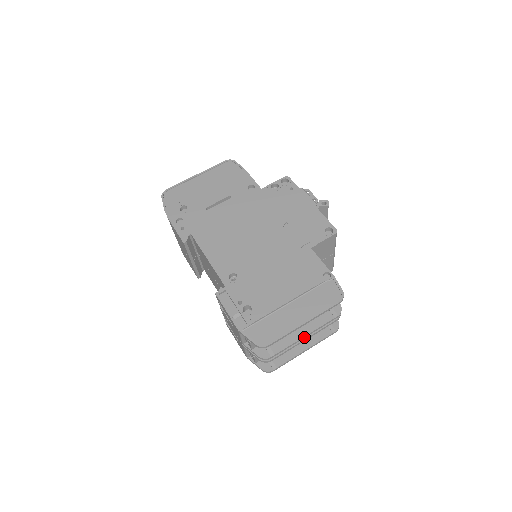
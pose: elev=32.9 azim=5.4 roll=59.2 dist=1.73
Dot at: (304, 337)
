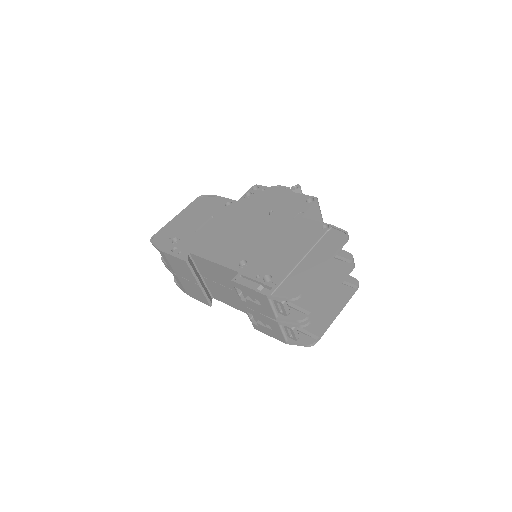
Dot at: (331, 289)
